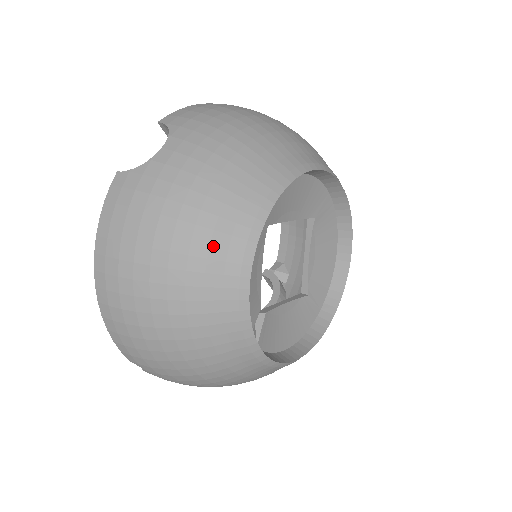
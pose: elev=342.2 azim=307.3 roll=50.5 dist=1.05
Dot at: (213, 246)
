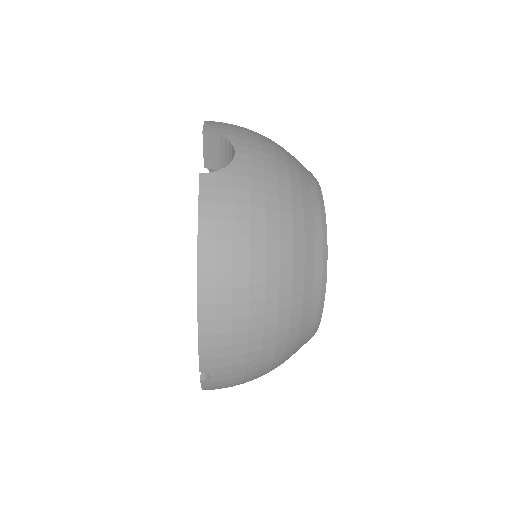
Dot at: (306, 231)
